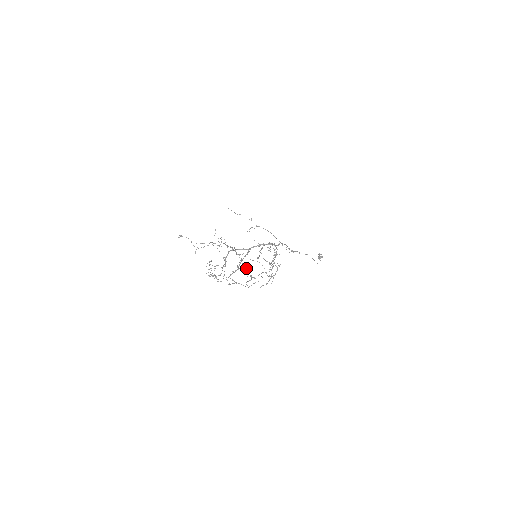
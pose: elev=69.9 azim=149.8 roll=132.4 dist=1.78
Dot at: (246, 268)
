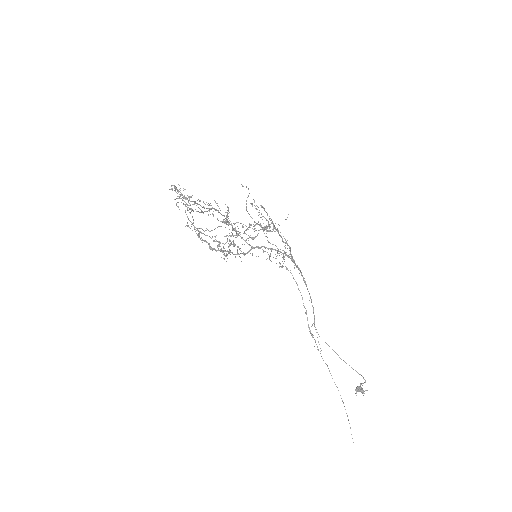
Dot at: occluded
